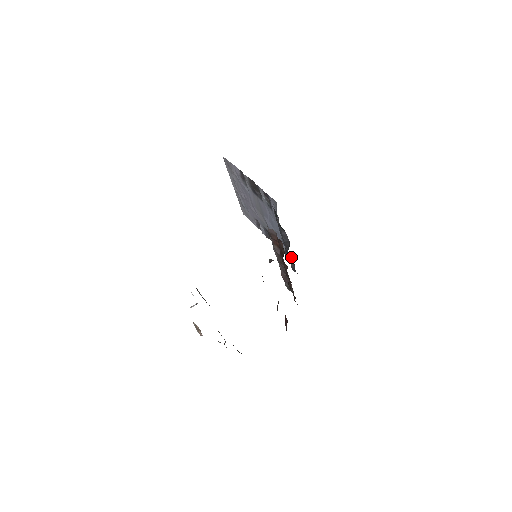
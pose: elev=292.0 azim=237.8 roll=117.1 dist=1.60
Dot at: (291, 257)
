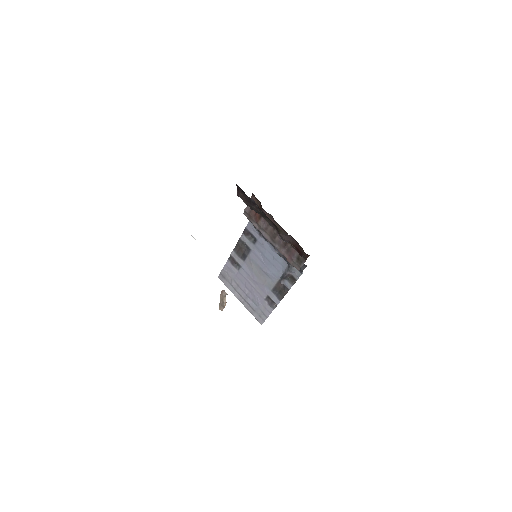
Dot at: occluded
